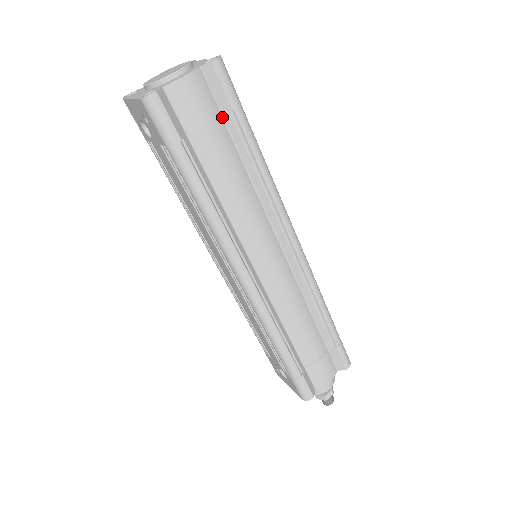
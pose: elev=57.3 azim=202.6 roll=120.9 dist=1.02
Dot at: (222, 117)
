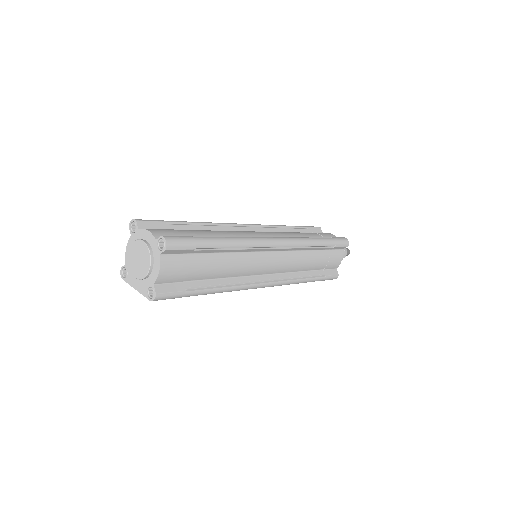
Dot at: (191, 254)
